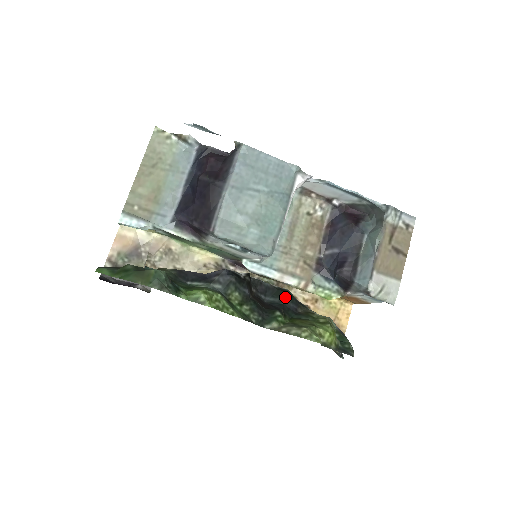
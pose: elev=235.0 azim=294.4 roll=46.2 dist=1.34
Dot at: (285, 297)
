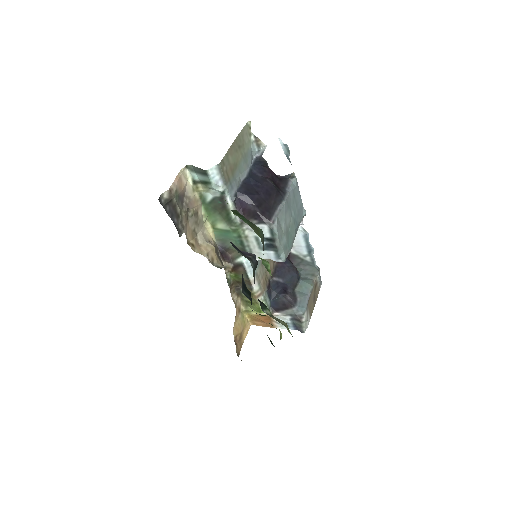
Dot at: occluded
